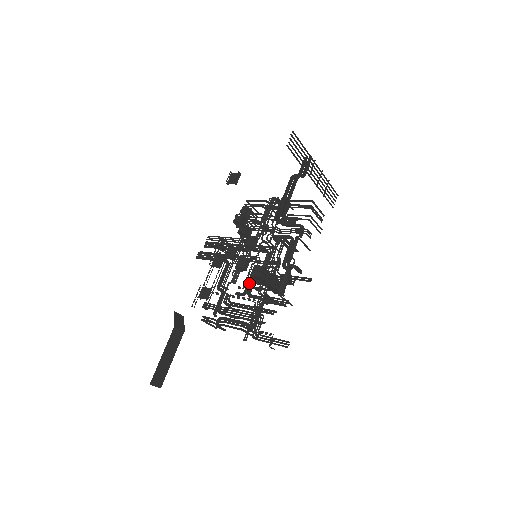
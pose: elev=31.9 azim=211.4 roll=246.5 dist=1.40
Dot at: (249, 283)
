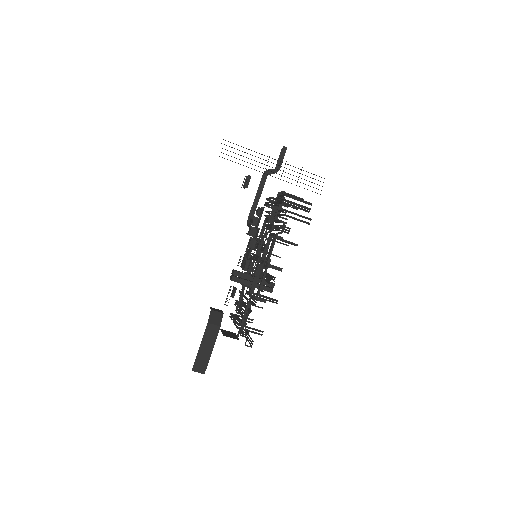
Dot at: occluded
